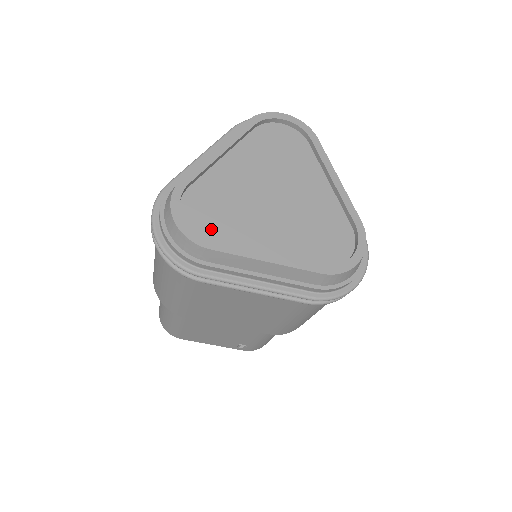
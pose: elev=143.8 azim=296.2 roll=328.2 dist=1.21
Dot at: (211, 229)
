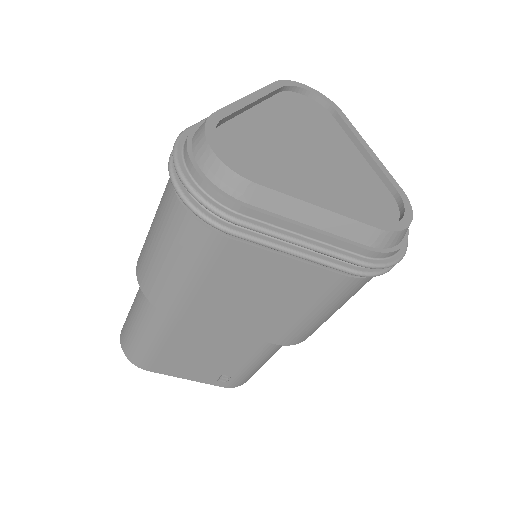
Dot at: (251, 168)
